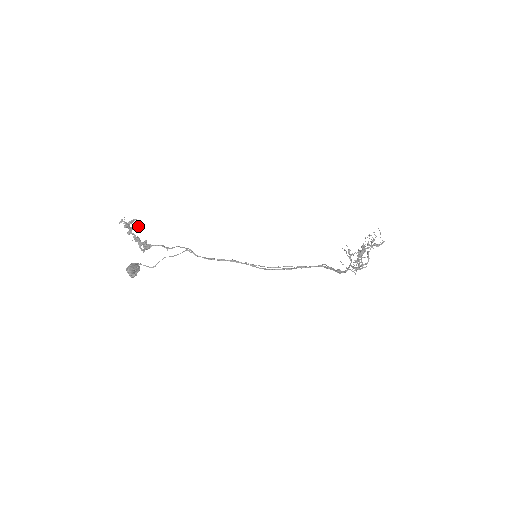
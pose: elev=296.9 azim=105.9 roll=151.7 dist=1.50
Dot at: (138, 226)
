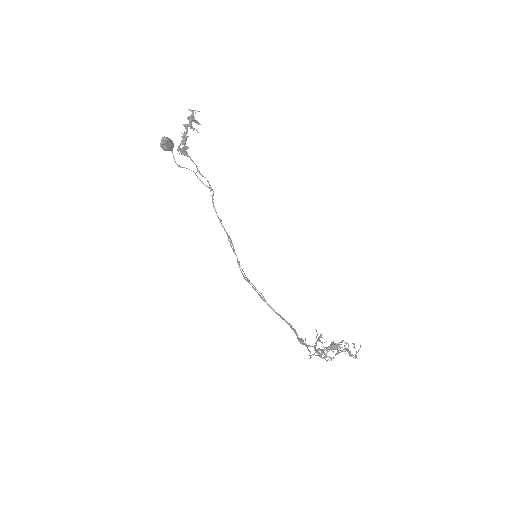
Dot at: (197, 131)
